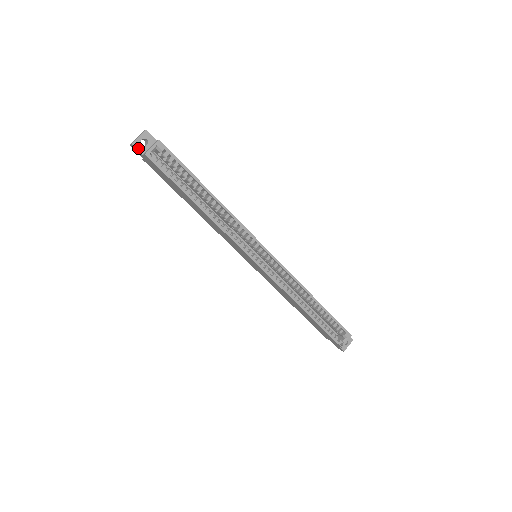
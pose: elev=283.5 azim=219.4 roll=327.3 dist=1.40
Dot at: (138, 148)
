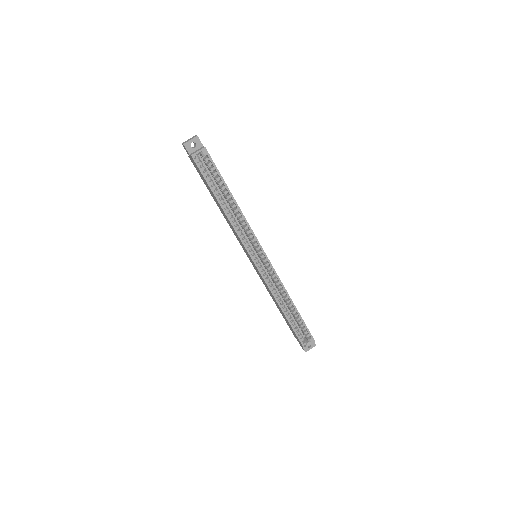
Dot at: (187, 148)
